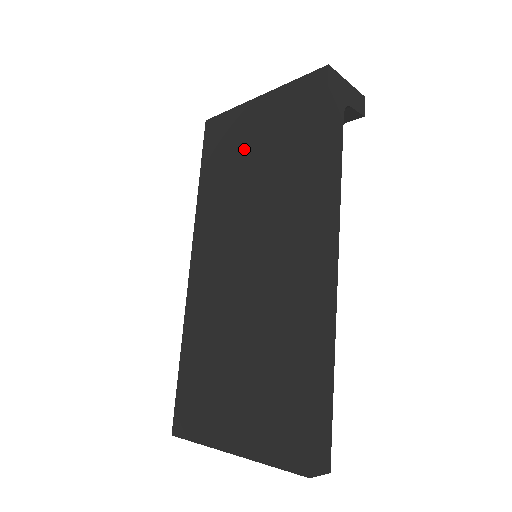
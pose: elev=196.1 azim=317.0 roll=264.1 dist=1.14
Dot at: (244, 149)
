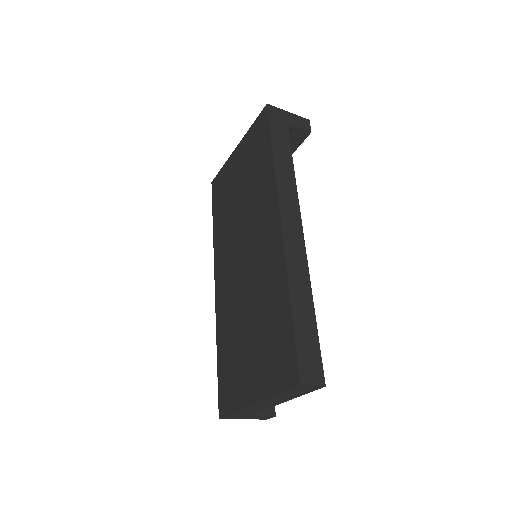
Dot at: (233, 185)
